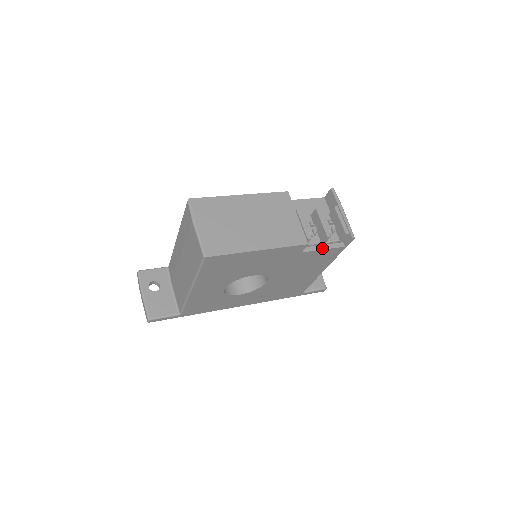
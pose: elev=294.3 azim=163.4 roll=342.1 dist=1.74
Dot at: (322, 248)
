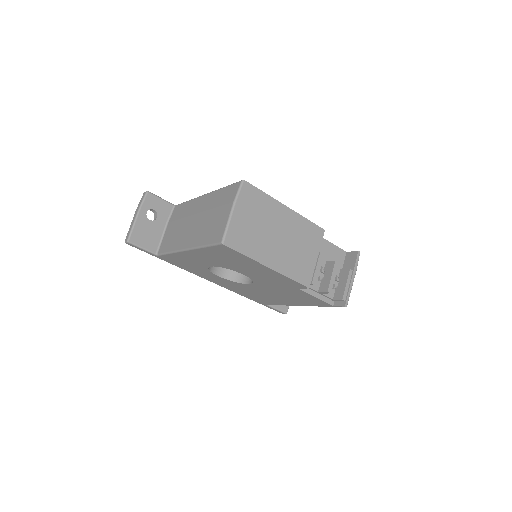
Dot at: (315, 295)
